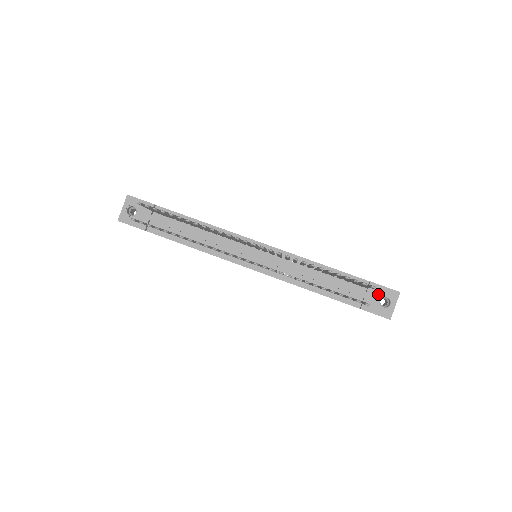
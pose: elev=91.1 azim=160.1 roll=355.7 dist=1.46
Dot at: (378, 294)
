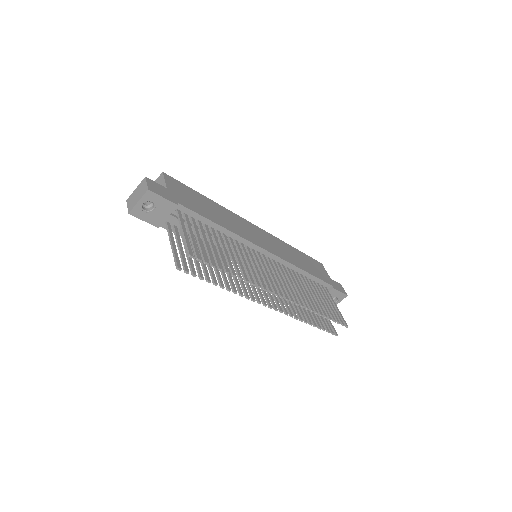
Dot at: (333, 296)
